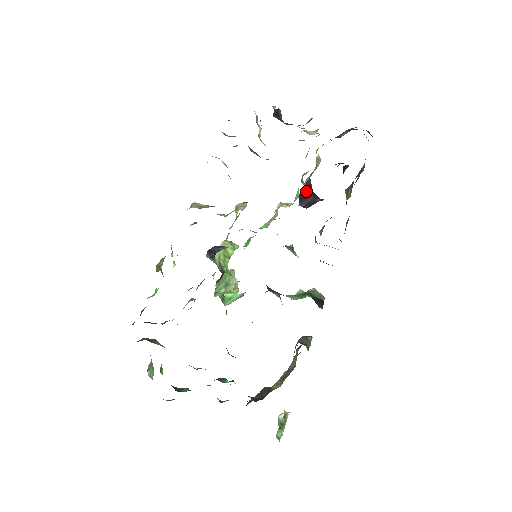
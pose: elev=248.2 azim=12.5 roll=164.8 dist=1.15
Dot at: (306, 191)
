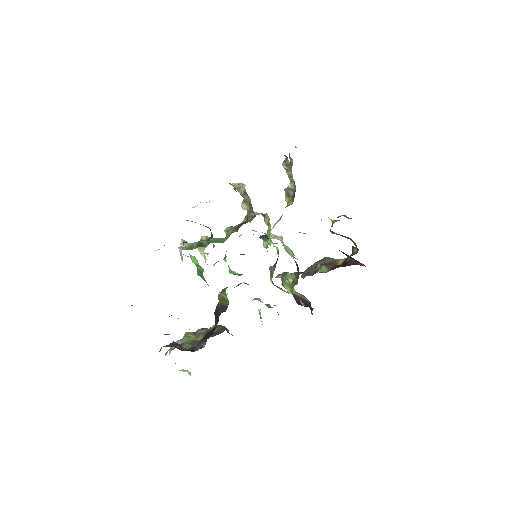
Dot at: occluded
